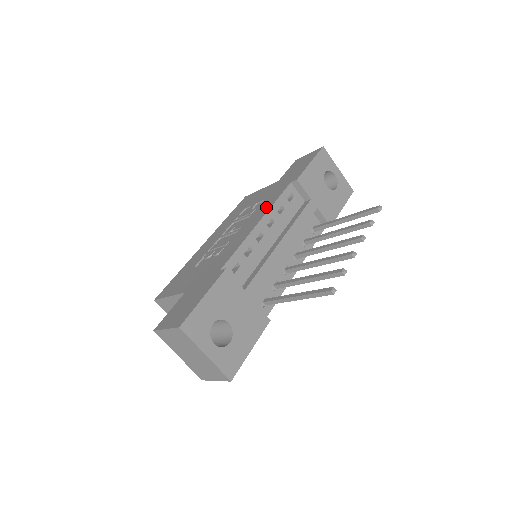
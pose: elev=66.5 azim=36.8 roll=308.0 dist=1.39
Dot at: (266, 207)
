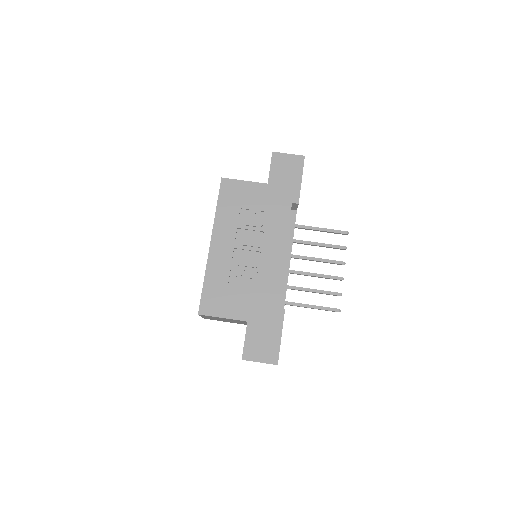
Dot at: (281, 232)
